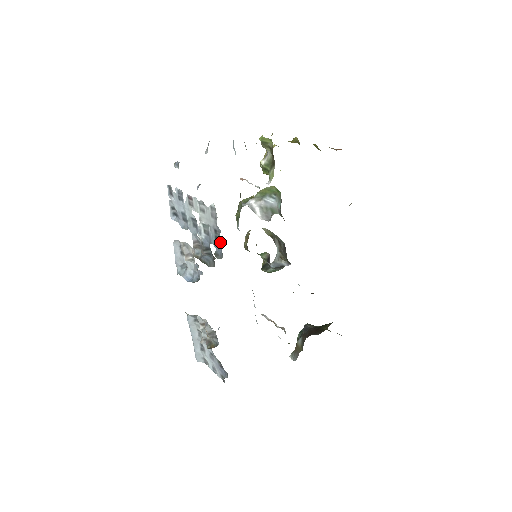
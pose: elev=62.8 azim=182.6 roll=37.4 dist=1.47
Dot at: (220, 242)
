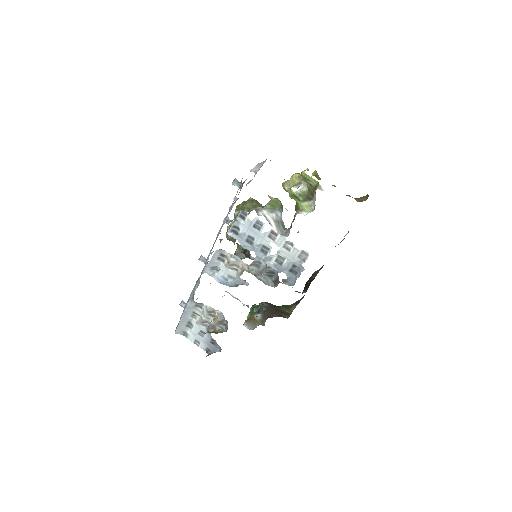
Dot at: (295, 275)
